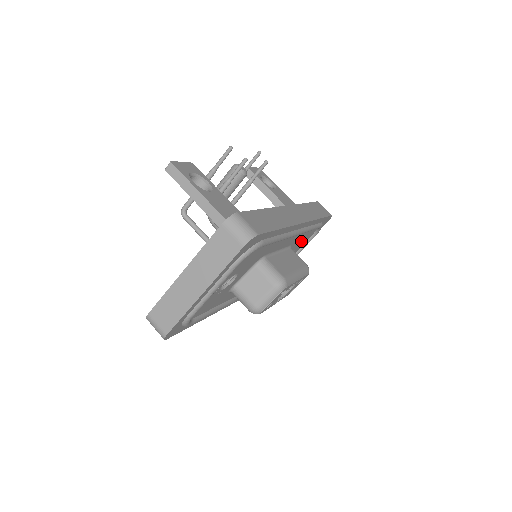
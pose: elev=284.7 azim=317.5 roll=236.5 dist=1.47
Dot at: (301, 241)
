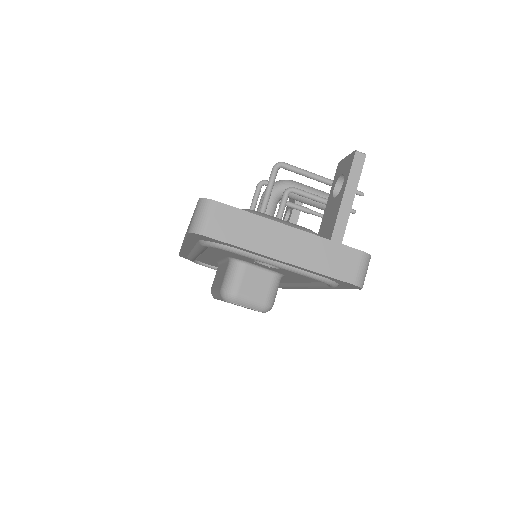
Dot at: occluded
